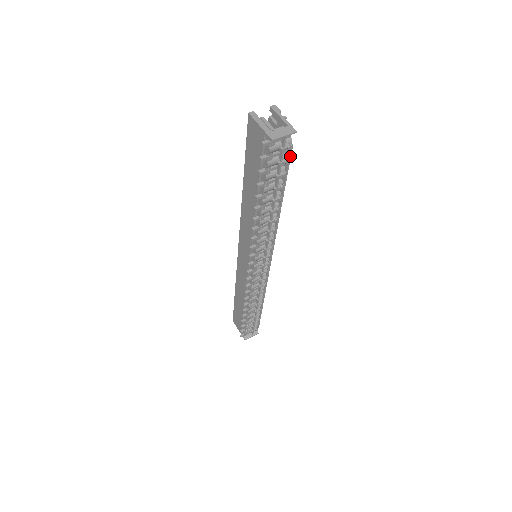
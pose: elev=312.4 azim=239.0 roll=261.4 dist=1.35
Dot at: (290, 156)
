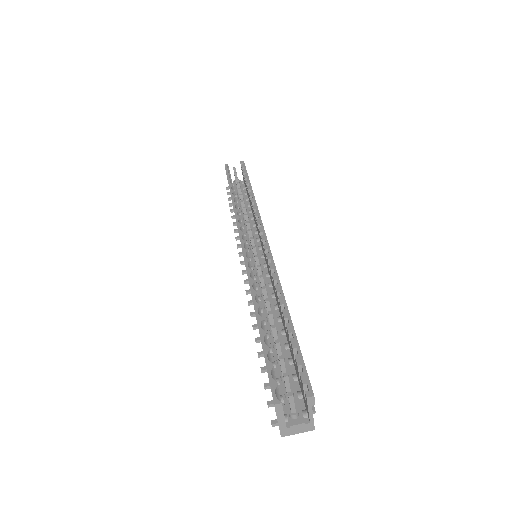
Dot at: occluded
